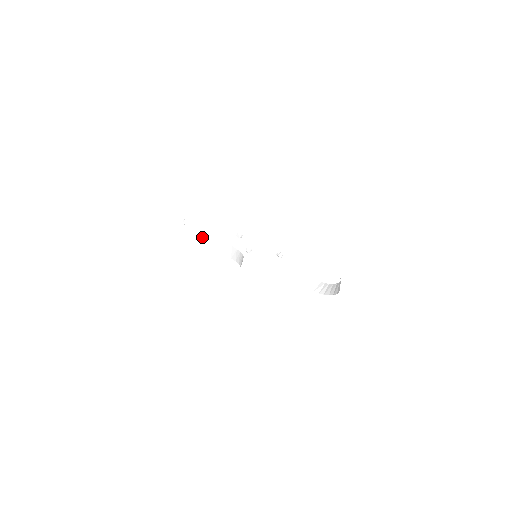
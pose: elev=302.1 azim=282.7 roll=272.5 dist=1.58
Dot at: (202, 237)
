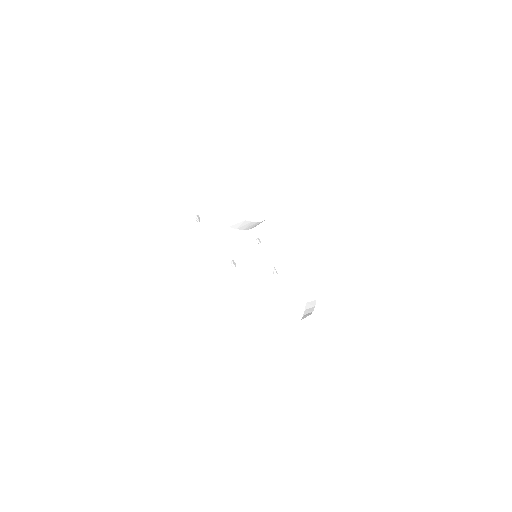
Dot at: (221, 212)
